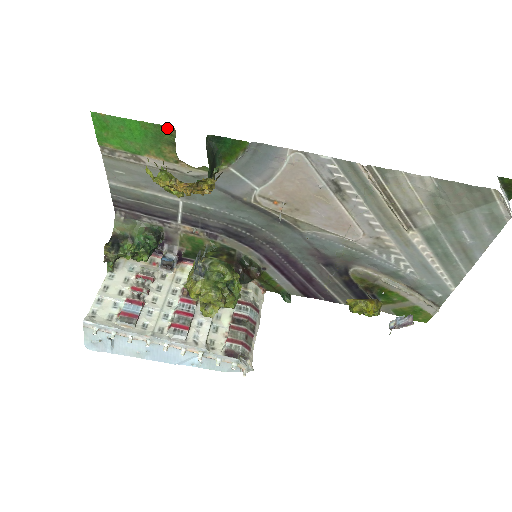
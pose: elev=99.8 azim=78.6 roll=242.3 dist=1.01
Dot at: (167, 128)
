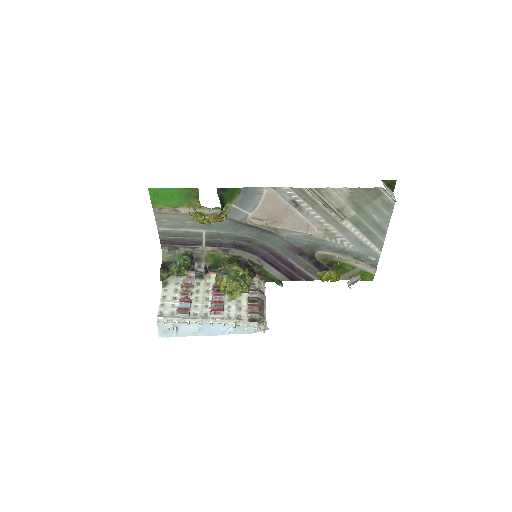
Dot at: (193, 189)
